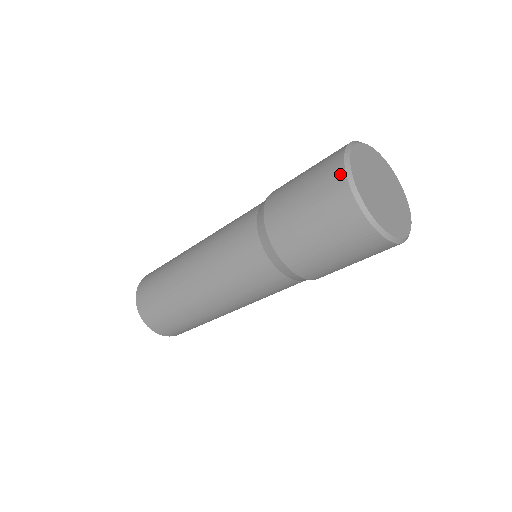
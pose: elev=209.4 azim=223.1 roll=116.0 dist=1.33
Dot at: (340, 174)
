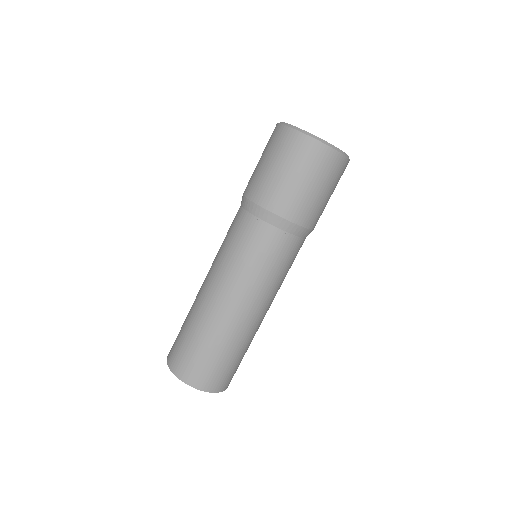
Dot at: (287, 131)
